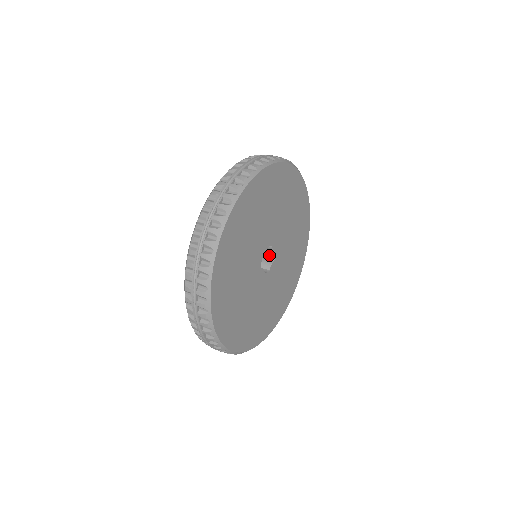
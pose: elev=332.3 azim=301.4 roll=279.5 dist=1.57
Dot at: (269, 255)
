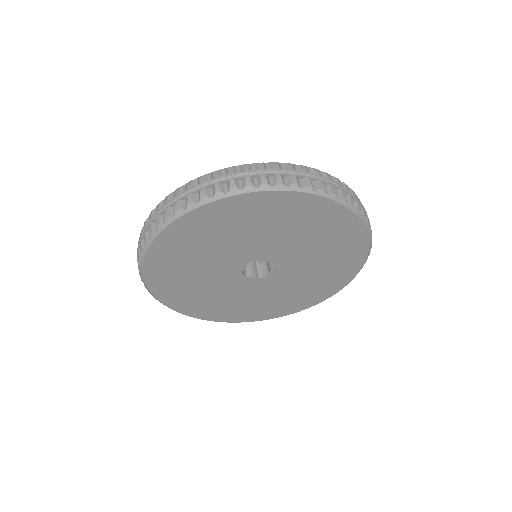
Dot at: occluded
